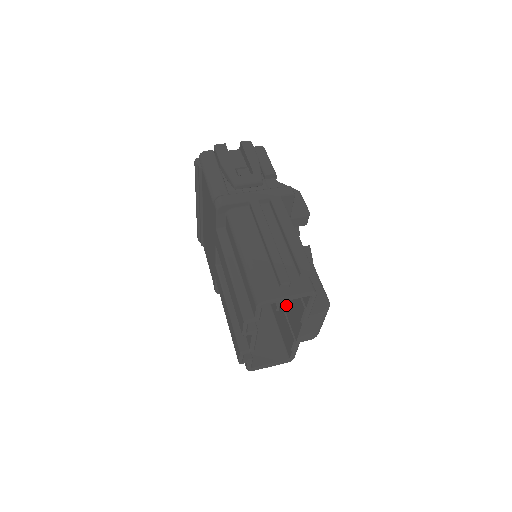
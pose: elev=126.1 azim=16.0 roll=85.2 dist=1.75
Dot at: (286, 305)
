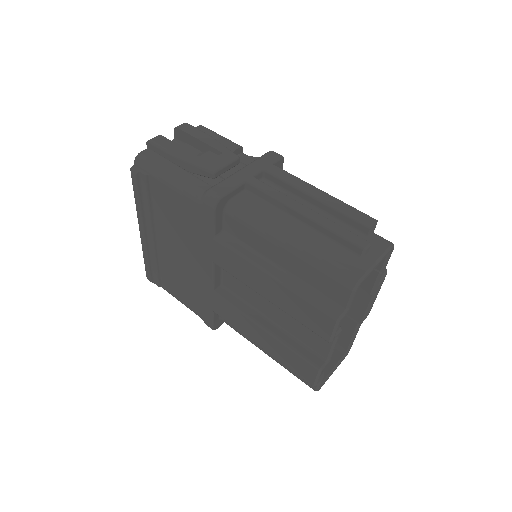
Dot at: occluded
